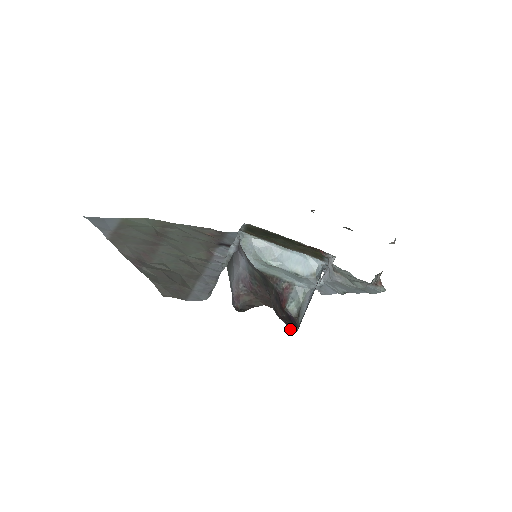
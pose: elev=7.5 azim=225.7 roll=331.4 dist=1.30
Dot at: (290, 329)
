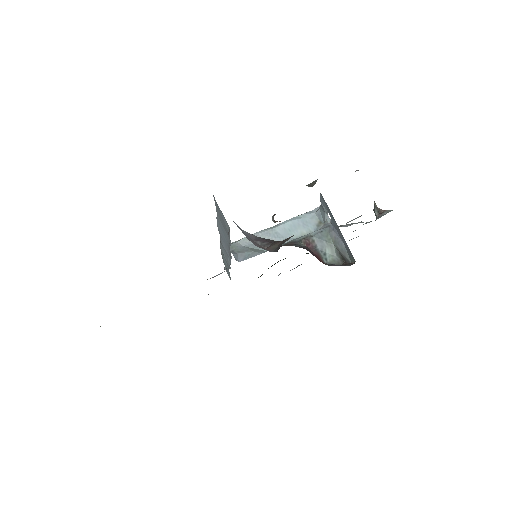
Dot at: occluded
